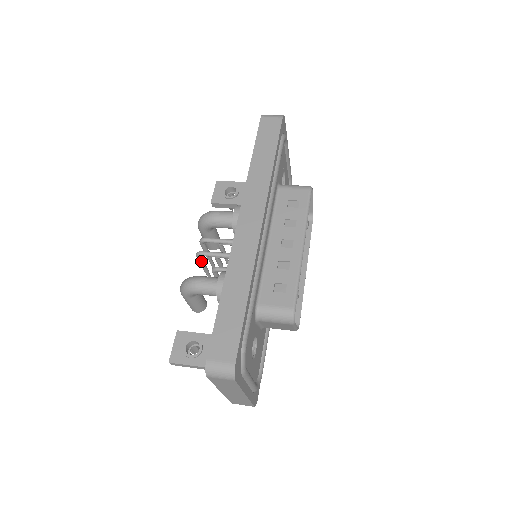
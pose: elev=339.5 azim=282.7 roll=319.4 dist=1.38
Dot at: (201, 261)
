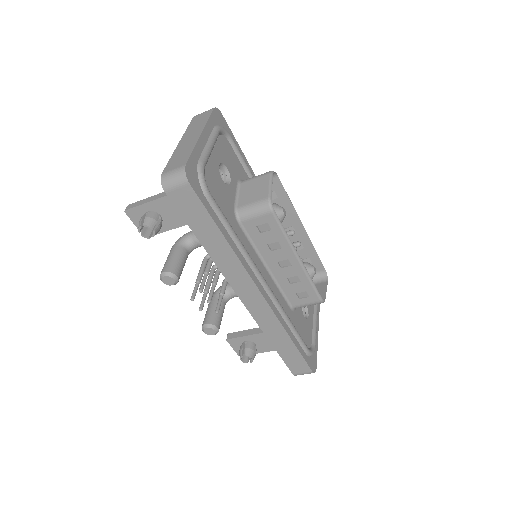
Dot at: (204, 264)
